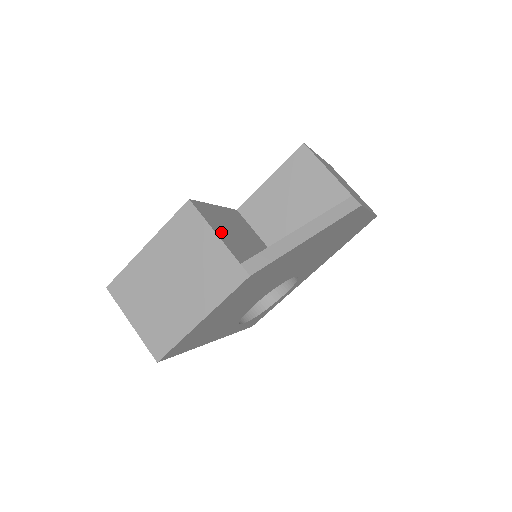
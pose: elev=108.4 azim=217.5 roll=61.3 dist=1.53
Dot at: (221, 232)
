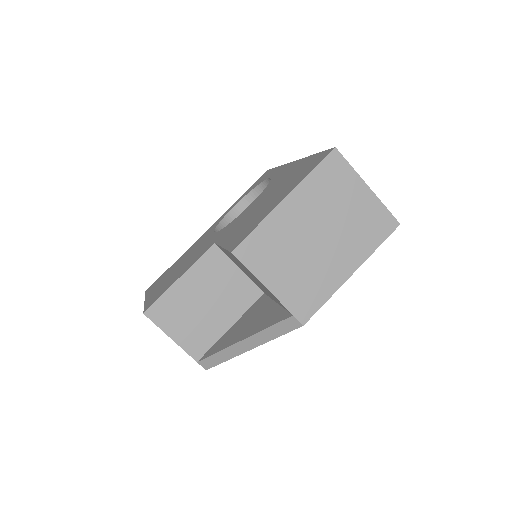
Dot at: (180, 330)
